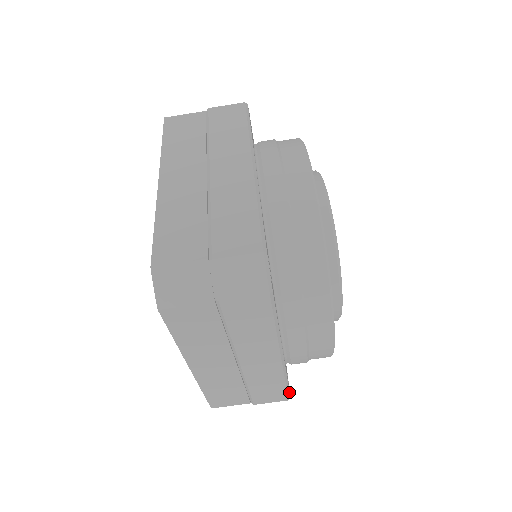
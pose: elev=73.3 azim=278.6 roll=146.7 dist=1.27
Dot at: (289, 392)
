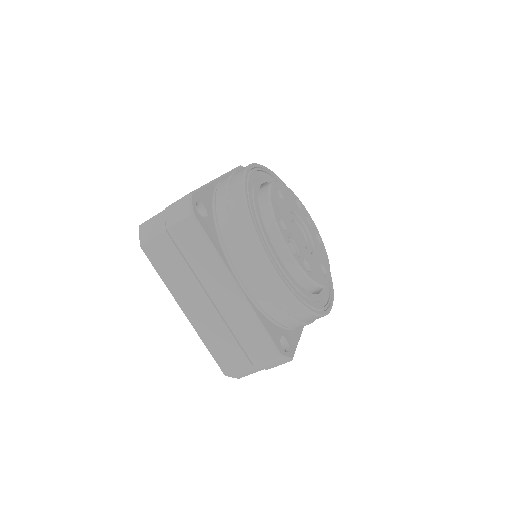
Dot at: occluded
